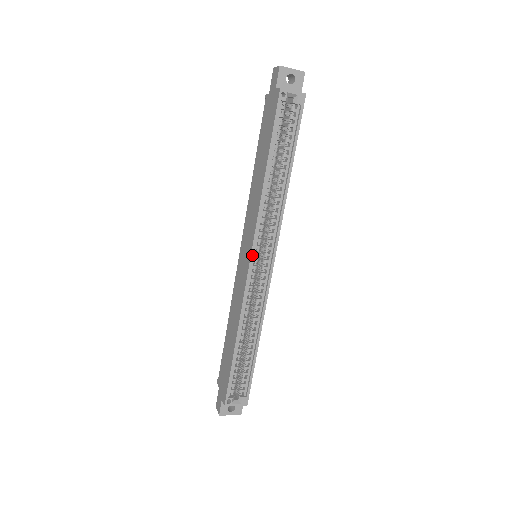
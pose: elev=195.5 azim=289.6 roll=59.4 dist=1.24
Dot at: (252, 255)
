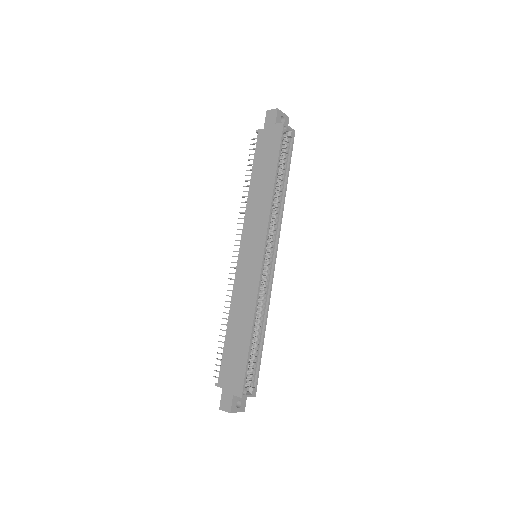
Dot at: (265, 250)
